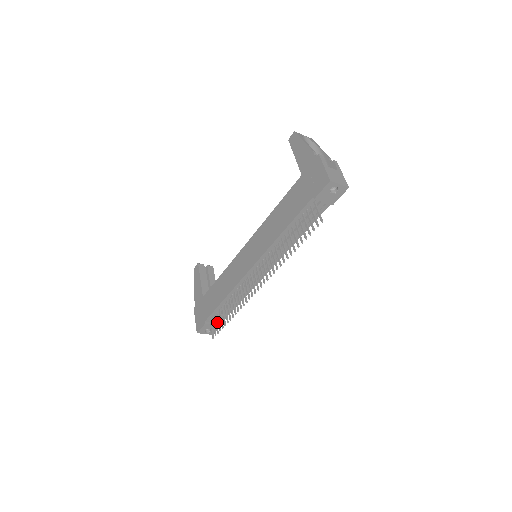
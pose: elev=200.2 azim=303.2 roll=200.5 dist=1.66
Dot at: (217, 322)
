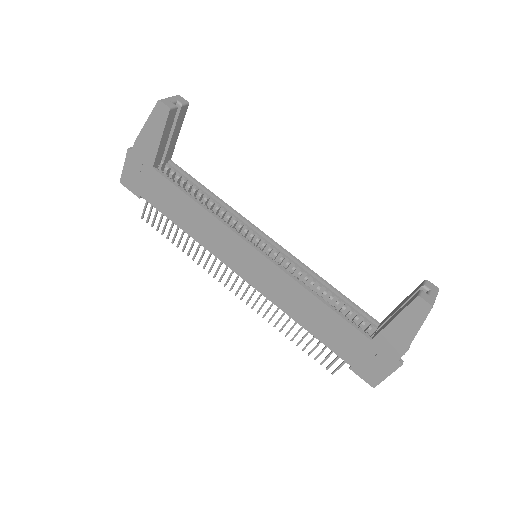
Dot at: occluded
